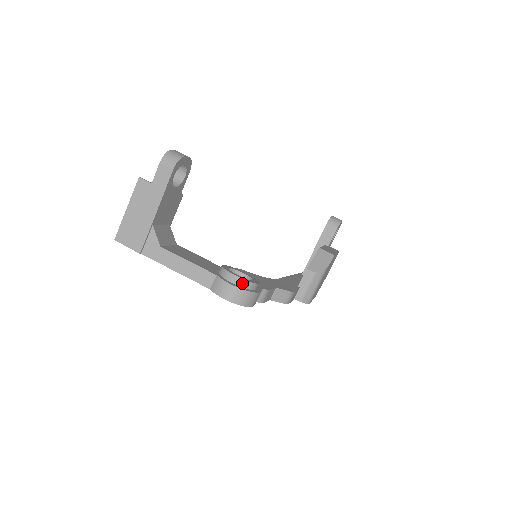
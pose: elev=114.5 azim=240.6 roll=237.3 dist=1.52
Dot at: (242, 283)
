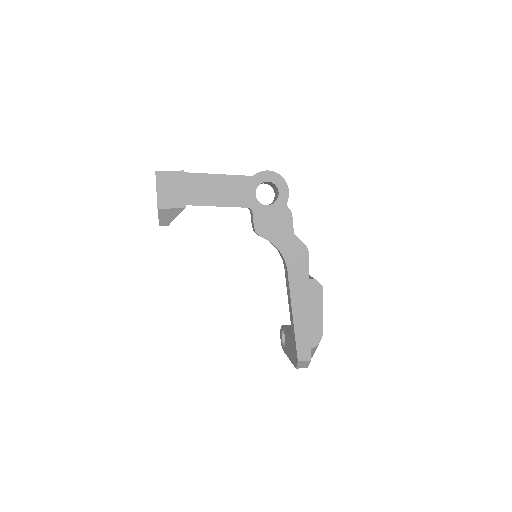
Dot at: occluded
